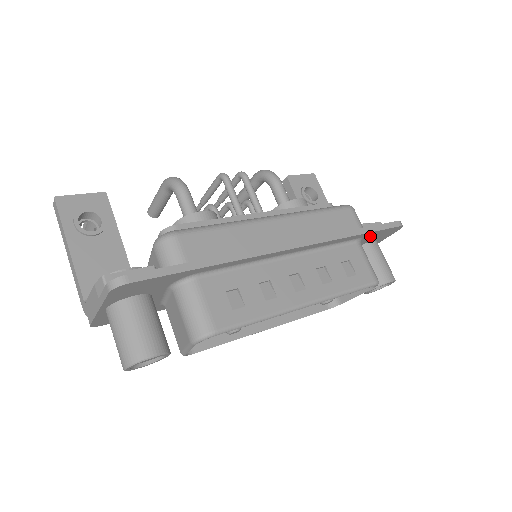
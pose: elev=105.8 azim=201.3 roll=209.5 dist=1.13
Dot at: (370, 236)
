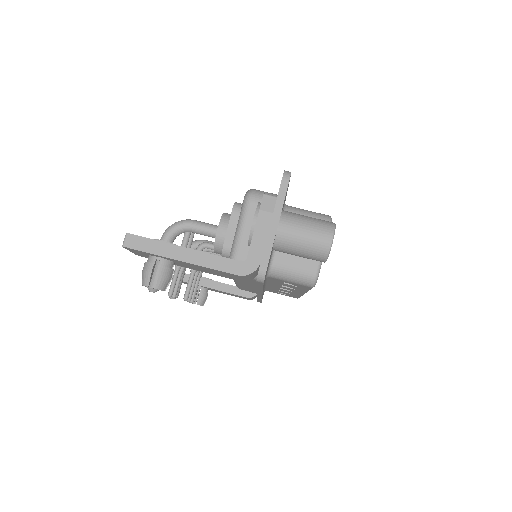
Dot at: occluded
